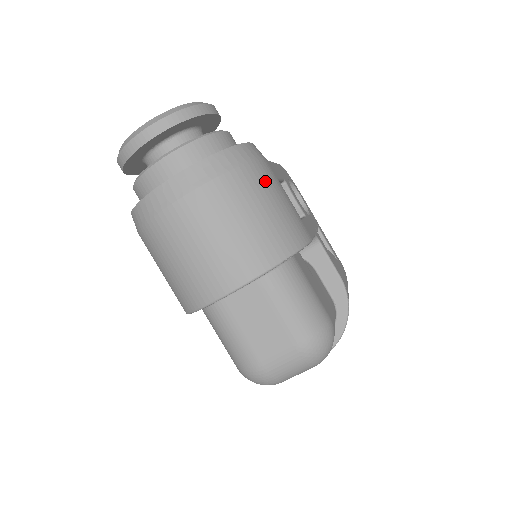
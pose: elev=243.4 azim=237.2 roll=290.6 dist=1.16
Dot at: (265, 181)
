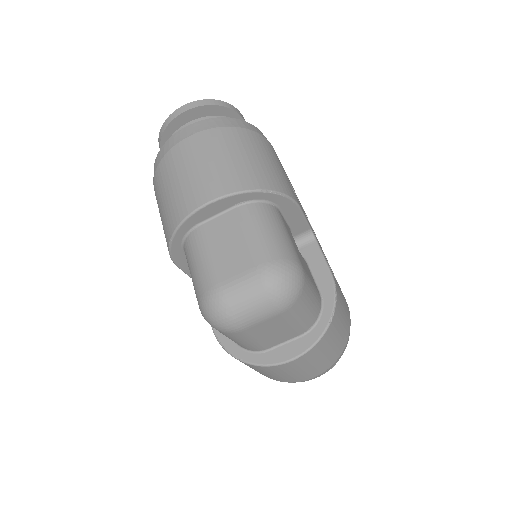
Dot at: (265, 147)
